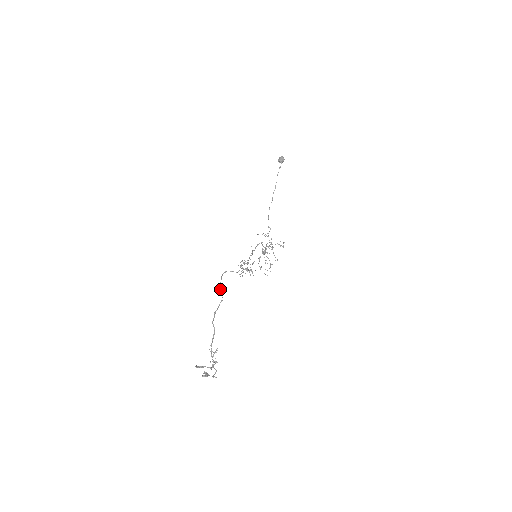
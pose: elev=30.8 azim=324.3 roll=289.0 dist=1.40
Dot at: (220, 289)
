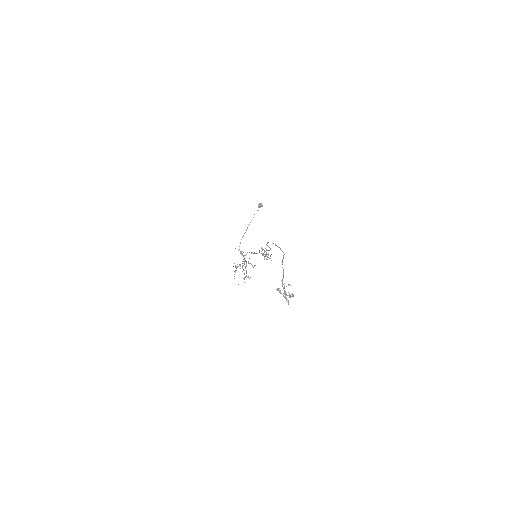
Dot at: (279, 247)
